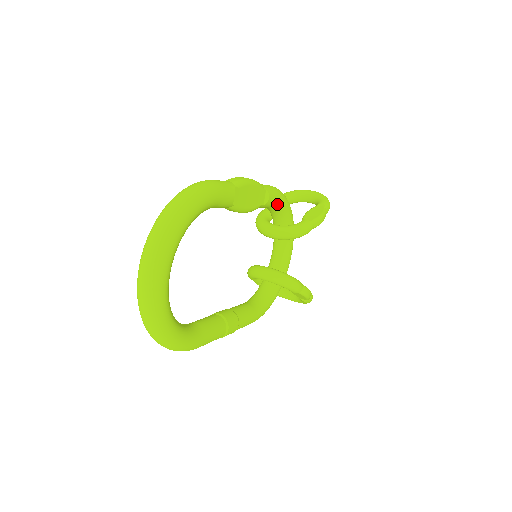
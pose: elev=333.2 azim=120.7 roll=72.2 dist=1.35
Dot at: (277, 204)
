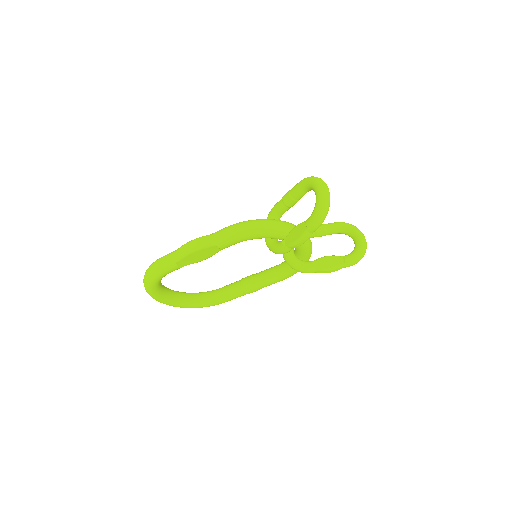
Dot at: occluded
